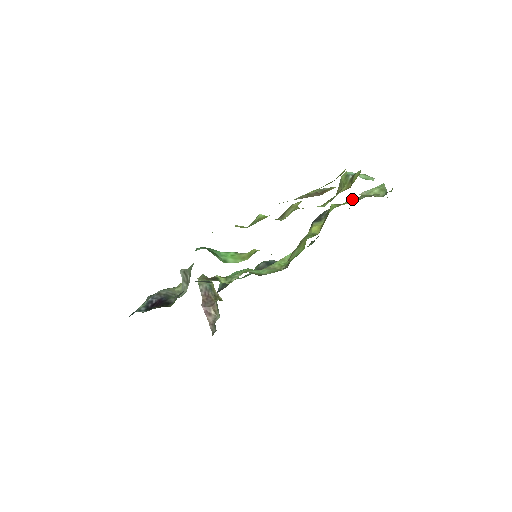
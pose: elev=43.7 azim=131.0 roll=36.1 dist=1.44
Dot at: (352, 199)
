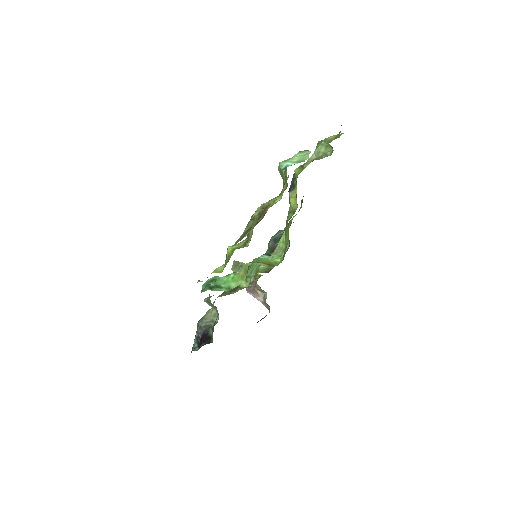
Dot at: (309, 158)
